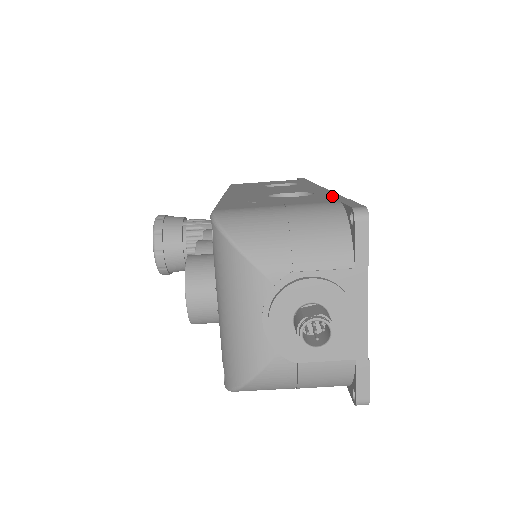
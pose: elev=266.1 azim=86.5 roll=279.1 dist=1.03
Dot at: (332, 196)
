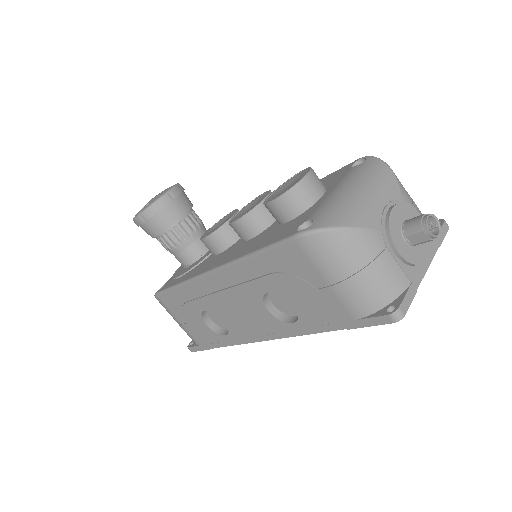
Dot at: occluded
